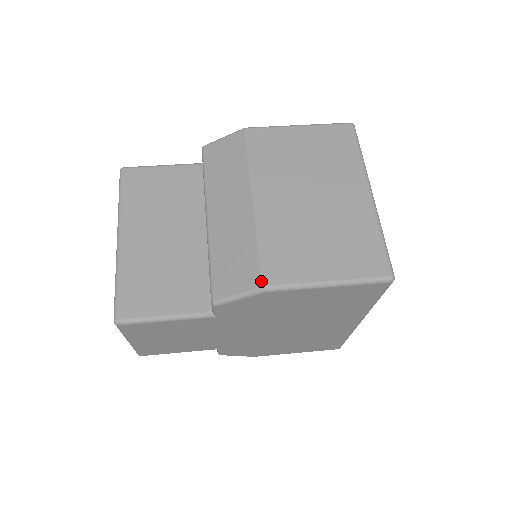
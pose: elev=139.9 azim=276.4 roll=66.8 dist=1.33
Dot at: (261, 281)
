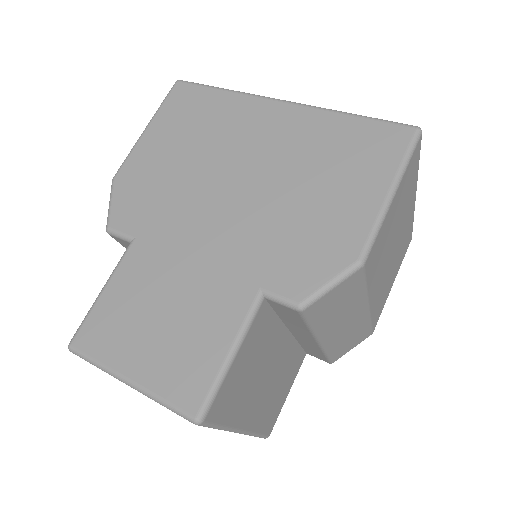
Dot at: (372, 333)
